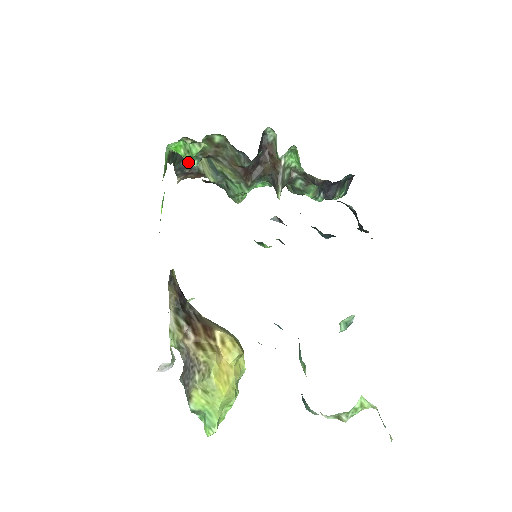
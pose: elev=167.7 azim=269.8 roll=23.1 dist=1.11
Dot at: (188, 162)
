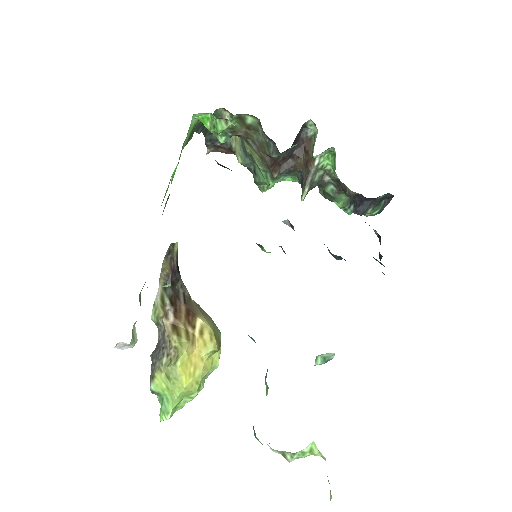
Dot at: (216, 136)
